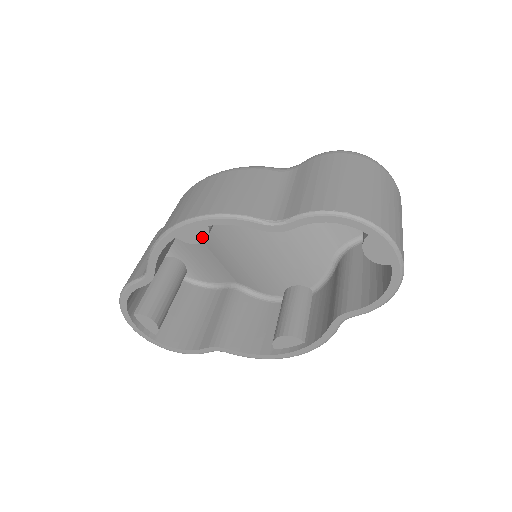
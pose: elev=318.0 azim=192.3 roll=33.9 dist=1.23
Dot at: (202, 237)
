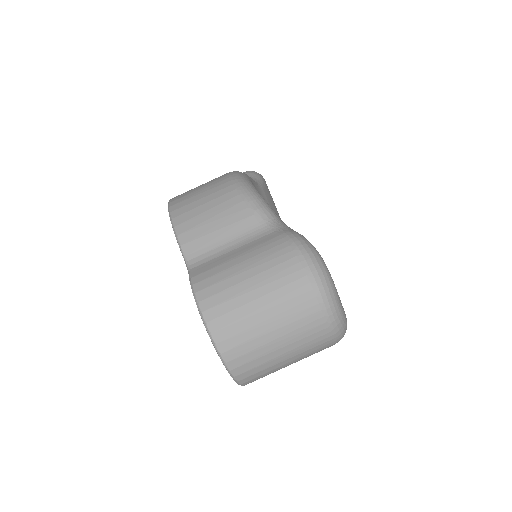
Dot at: occluded
